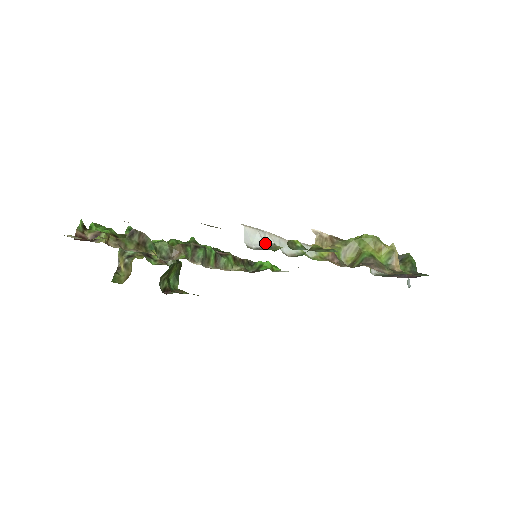
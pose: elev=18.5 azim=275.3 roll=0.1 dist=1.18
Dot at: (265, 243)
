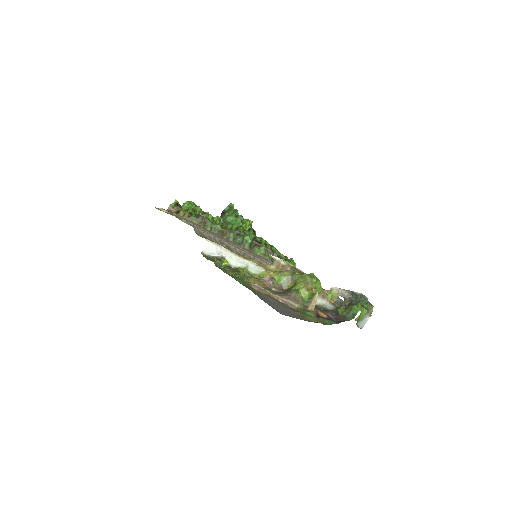
Dot at: (218, 254)
